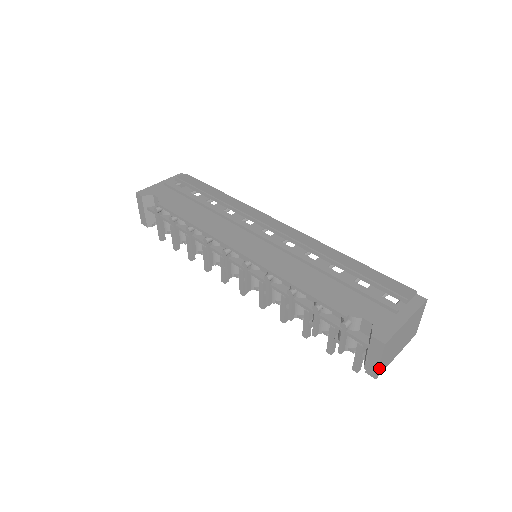
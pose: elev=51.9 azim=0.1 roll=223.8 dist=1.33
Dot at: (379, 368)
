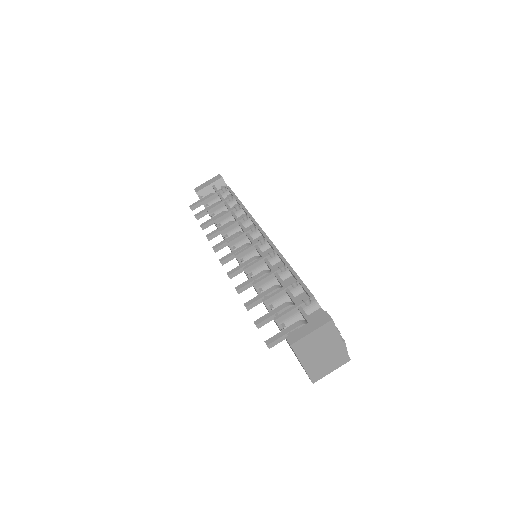
Dot at: (303, 338)
